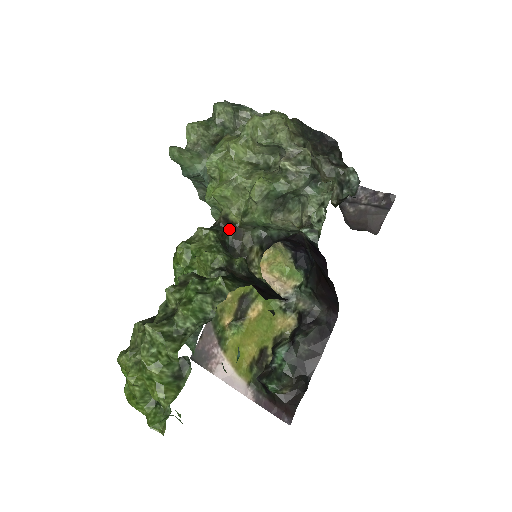
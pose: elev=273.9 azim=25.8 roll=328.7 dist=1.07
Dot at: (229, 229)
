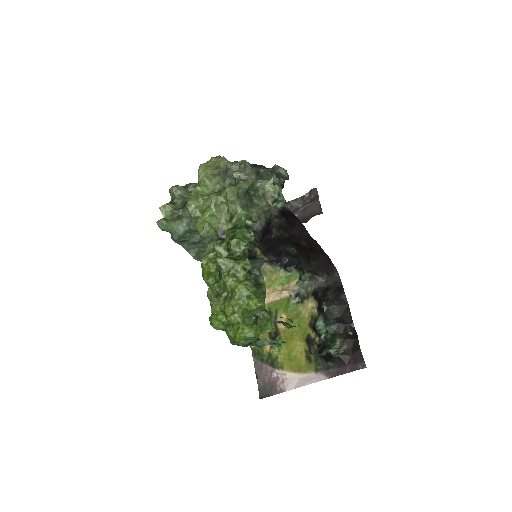
Dot at: occluded
